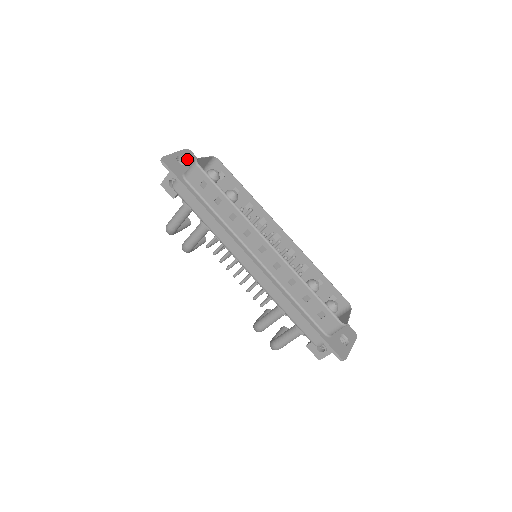
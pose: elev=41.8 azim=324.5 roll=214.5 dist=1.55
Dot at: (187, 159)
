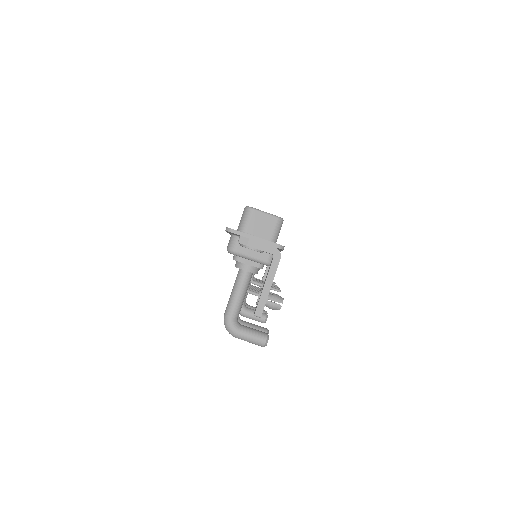
Dot at: occluded
